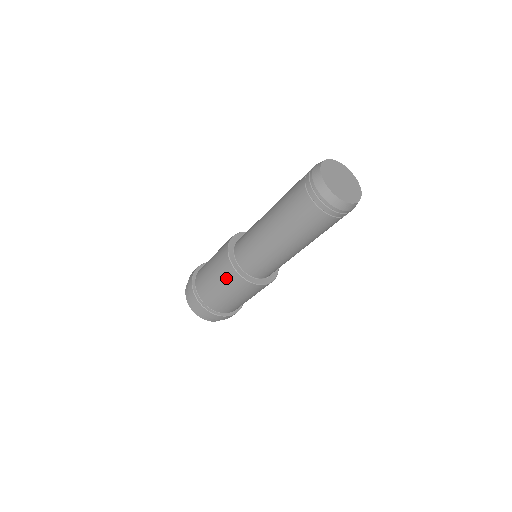
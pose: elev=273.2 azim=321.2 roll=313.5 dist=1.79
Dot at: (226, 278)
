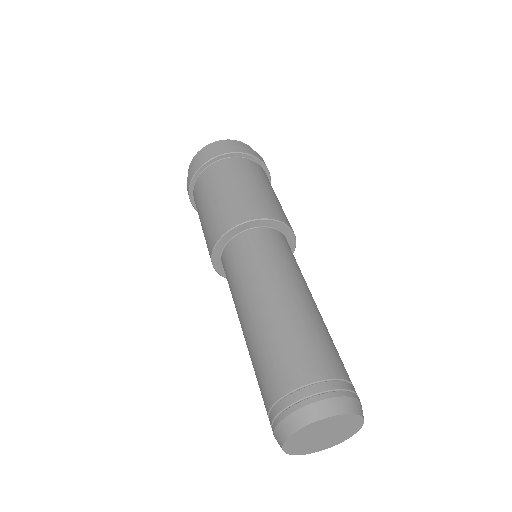
Dot at: (206, 241)
